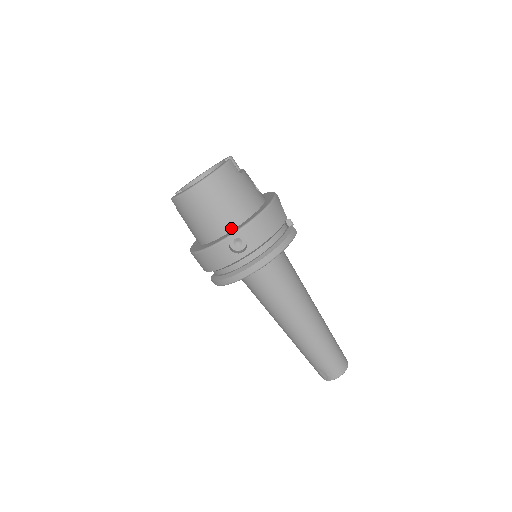
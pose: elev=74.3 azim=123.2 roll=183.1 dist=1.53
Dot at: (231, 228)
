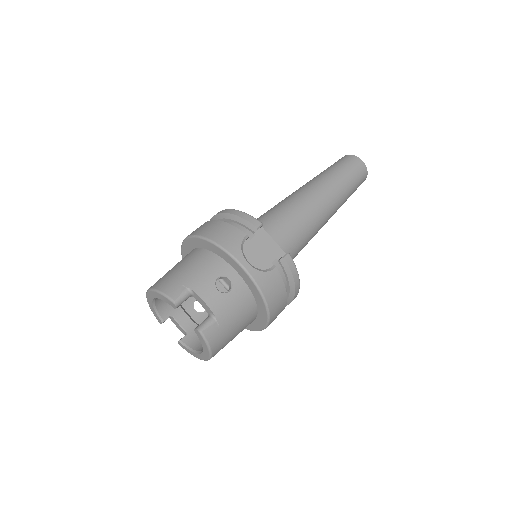
Dot at: (252, 322)
